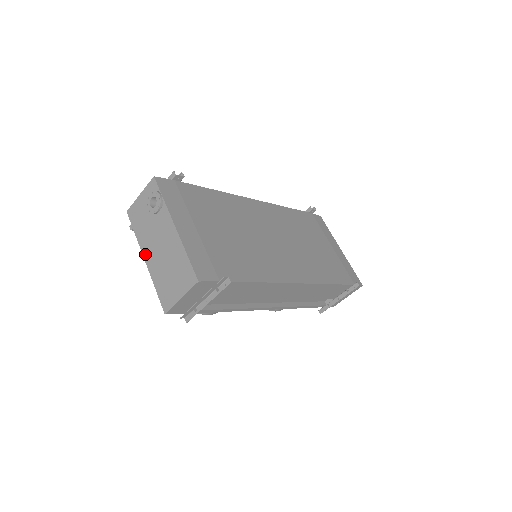
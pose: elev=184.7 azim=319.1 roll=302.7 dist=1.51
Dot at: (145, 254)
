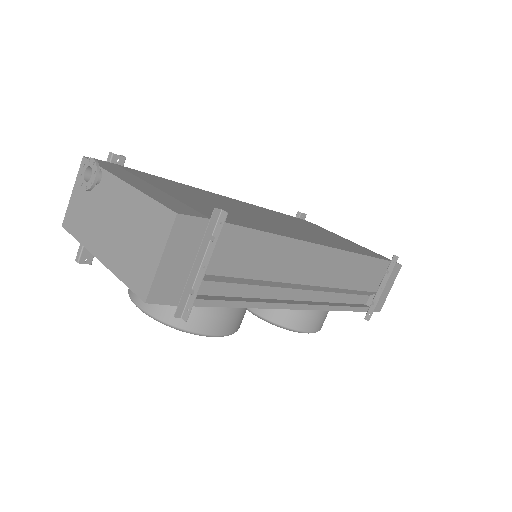
Dot at: (96, 251)
